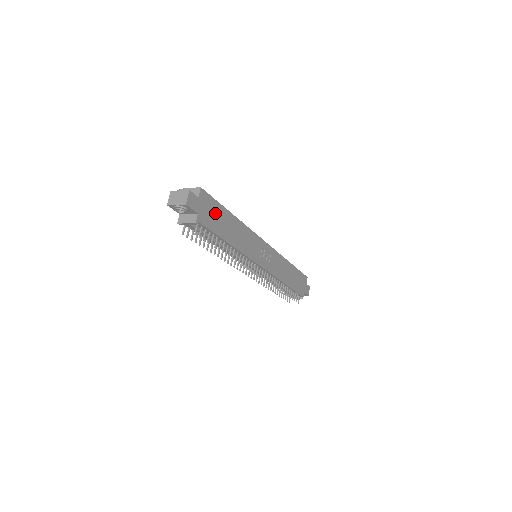
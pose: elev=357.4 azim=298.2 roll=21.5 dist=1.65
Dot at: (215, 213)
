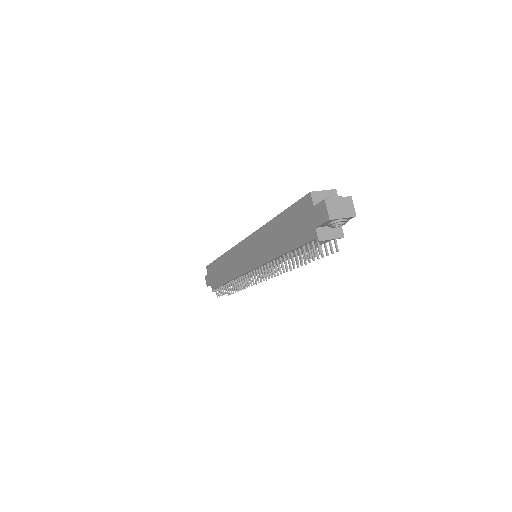
Dot at: occluded
